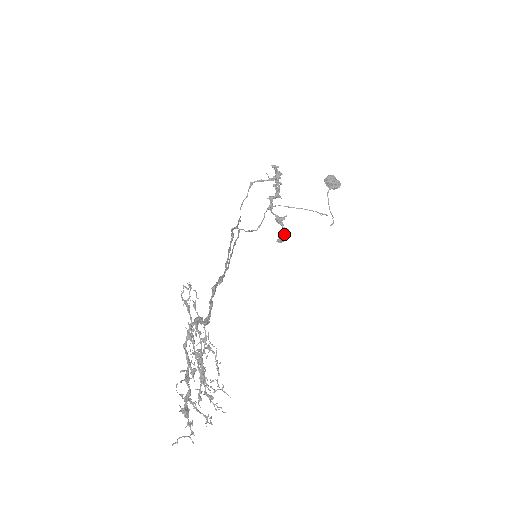
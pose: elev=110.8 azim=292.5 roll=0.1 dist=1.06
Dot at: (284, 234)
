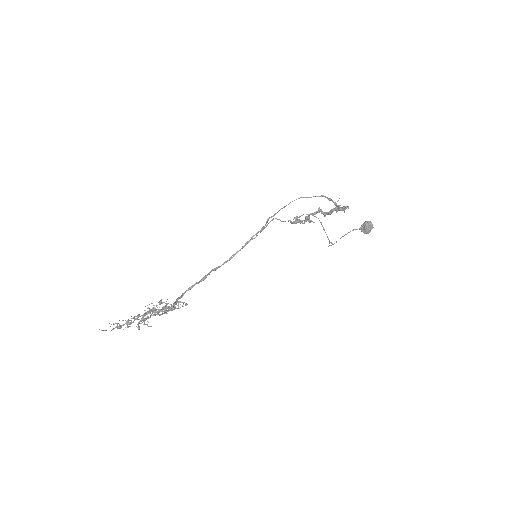
Dot at: (301, 221)
